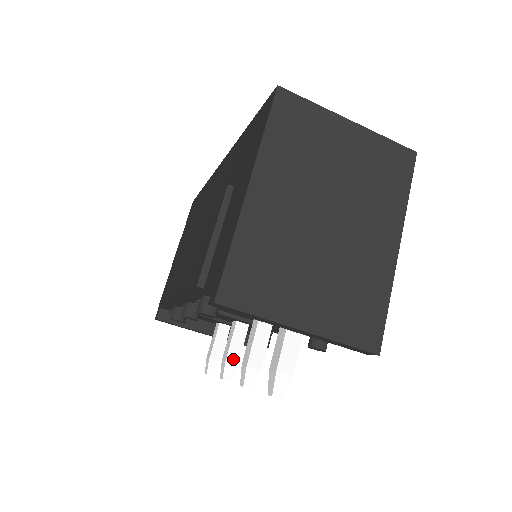
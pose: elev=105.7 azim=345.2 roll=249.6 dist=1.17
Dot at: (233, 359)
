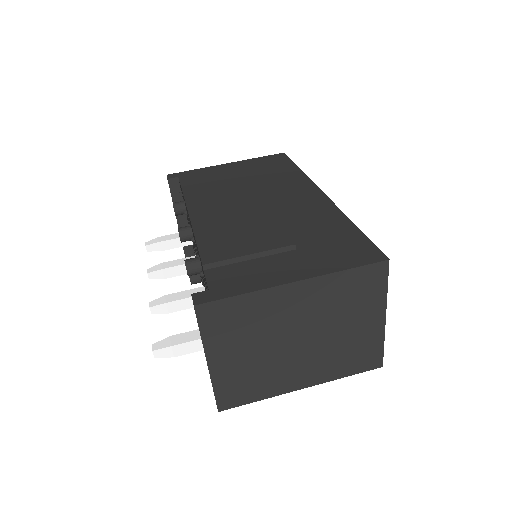
Dot at: (167, 273)
